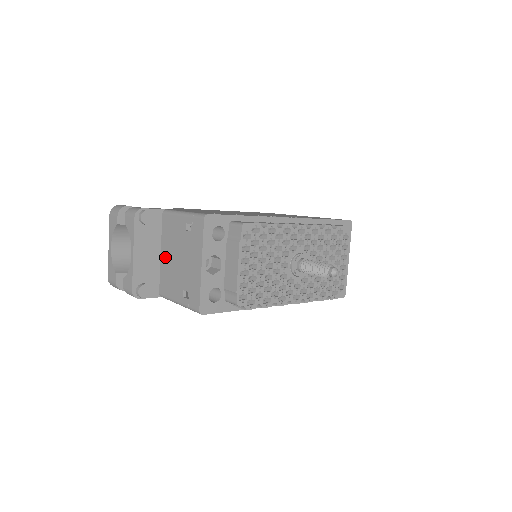
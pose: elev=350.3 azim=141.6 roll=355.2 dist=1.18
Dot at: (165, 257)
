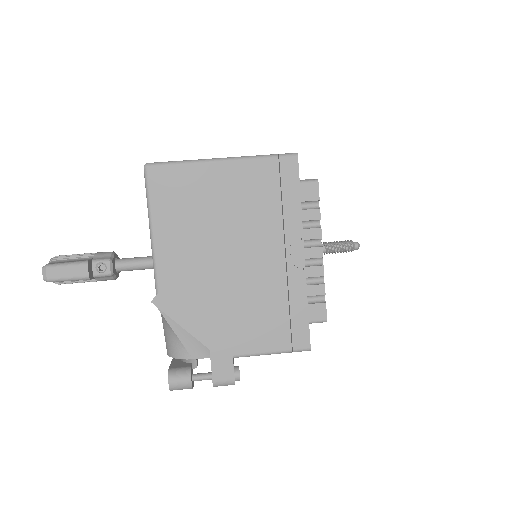
Dot at: occluded
